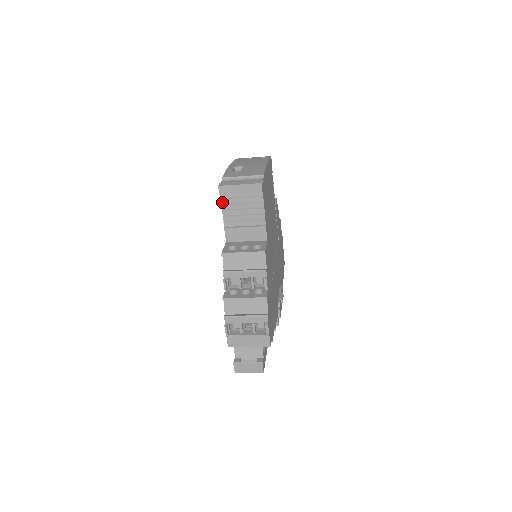
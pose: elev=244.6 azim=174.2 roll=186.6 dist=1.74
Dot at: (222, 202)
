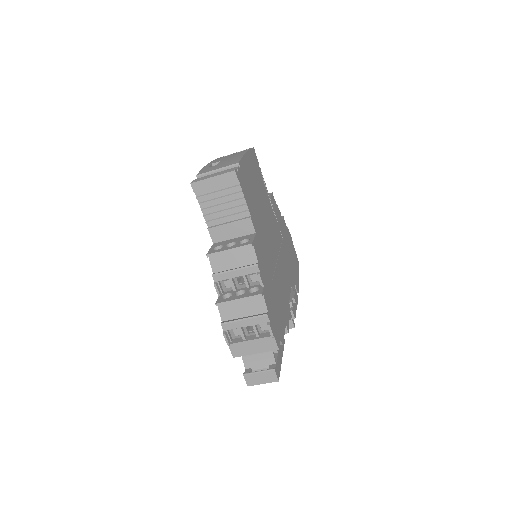
Dot at: (199, 200)
